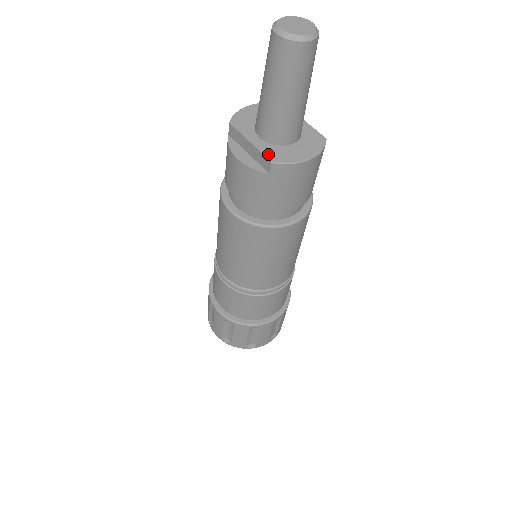
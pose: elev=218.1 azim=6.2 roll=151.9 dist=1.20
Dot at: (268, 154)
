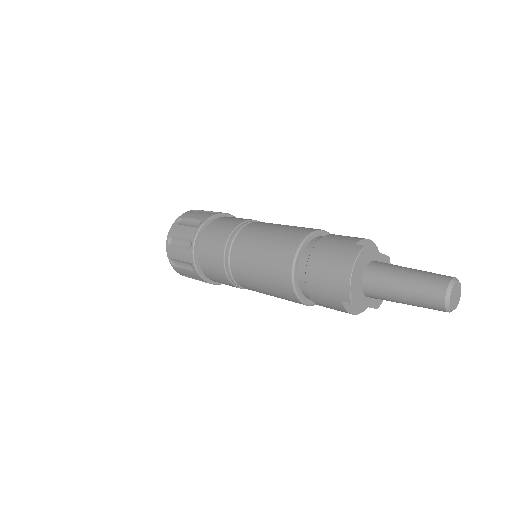
Dot at: (375, 306)
